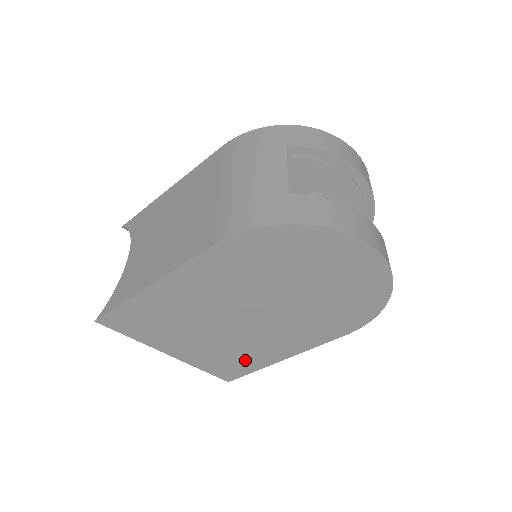
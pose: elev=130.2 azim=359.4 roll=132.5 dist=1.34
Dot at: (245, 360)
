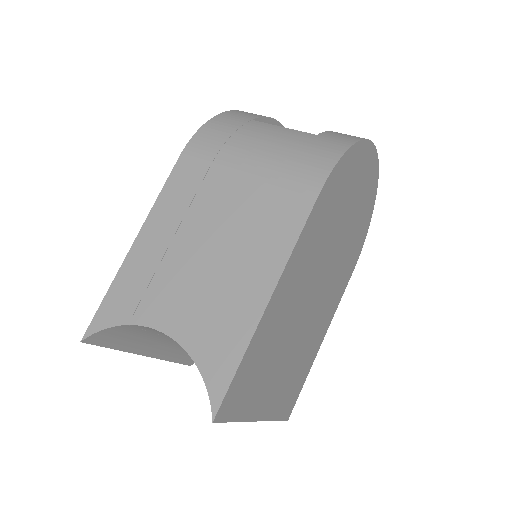
Dot at: (303, 368)
